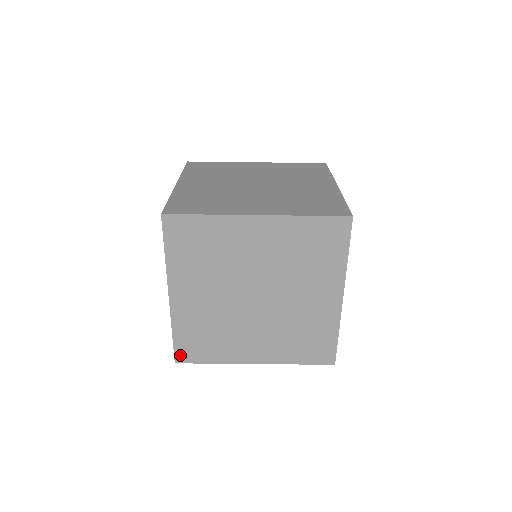
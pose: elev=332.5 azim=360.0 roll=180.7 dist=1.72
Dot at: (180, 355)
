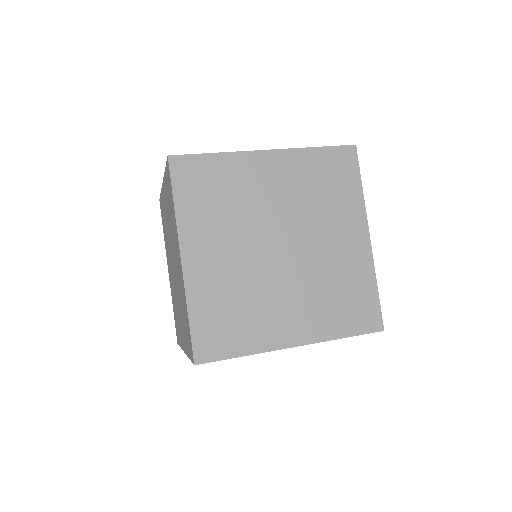
Dot at: occluded
